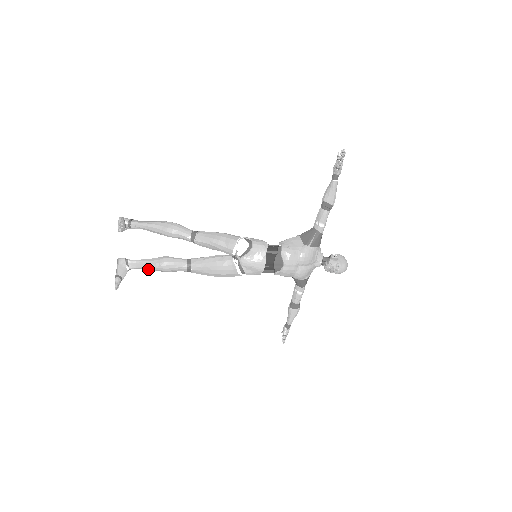
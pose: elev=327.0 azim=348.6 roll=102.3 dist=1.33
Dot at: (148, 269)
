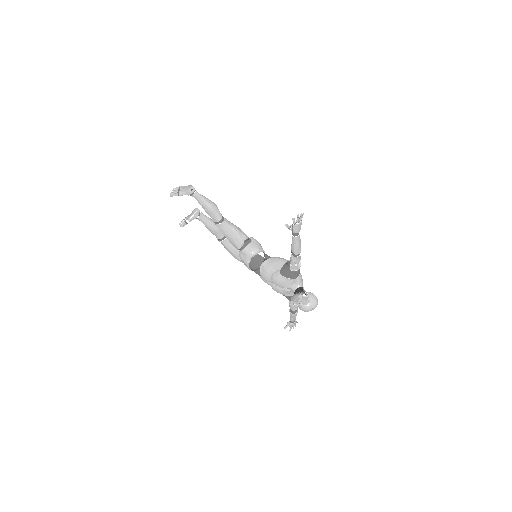
Dot at: (206, 224)
